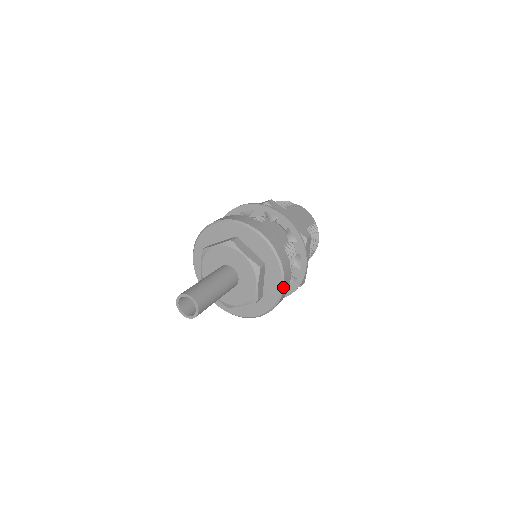
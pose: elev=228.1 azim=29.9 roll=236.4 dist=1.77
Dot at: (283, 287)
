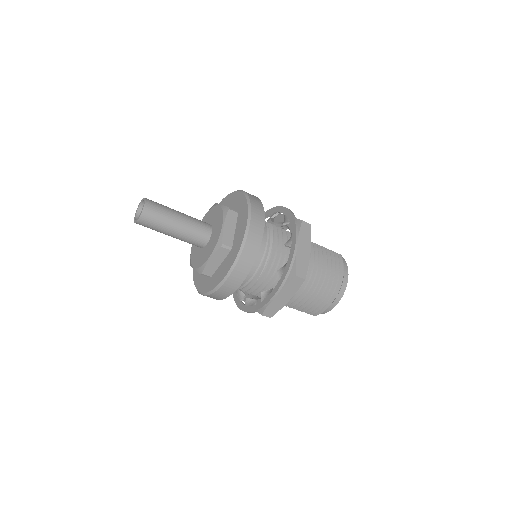
Dot at: (249, 225)
